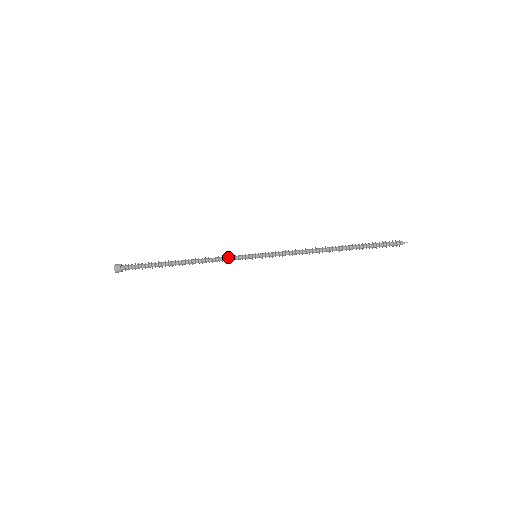
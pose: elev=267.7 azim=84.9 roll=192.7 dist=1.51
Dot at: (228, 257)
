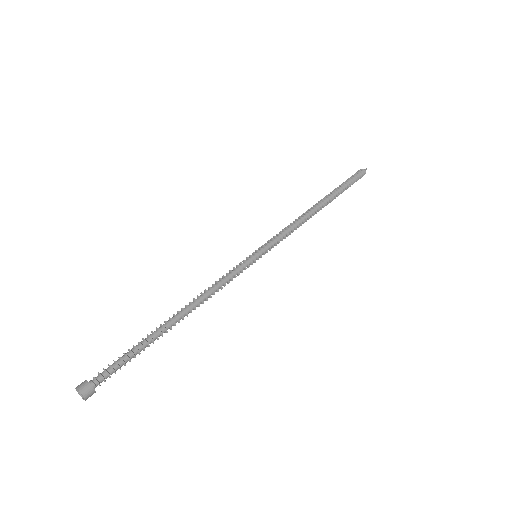
Dot at: (229, 274)
